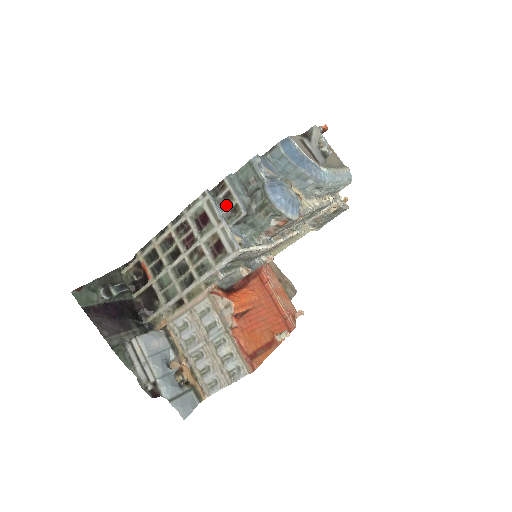
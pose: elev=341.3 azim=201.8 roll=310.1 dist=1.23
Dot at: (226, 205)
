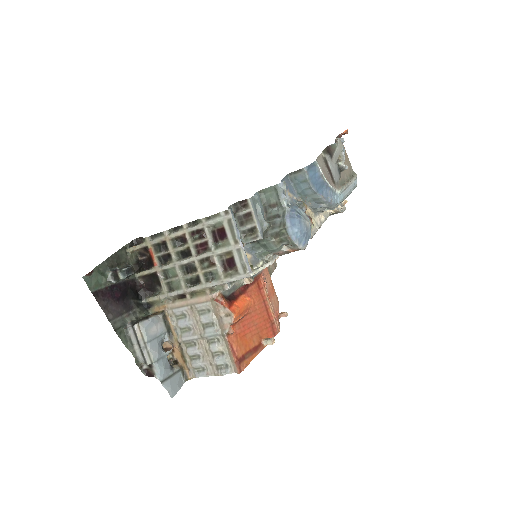
Dot at: (244, 224)
